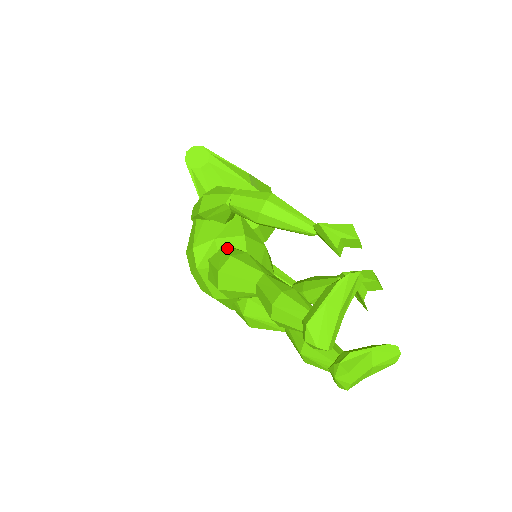
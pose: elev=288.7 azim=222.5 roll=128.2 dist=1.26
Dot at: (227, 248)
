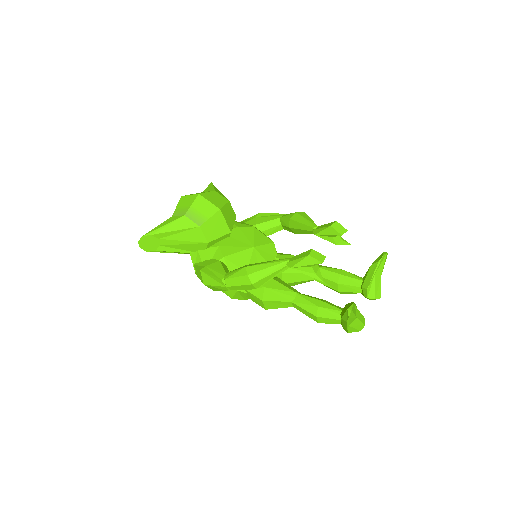
Dot at: (251, 292)
